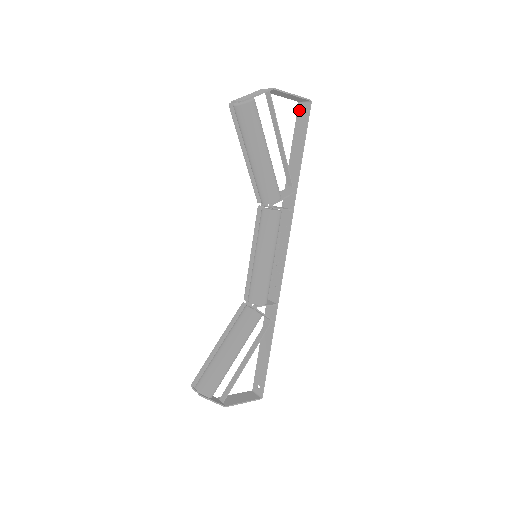
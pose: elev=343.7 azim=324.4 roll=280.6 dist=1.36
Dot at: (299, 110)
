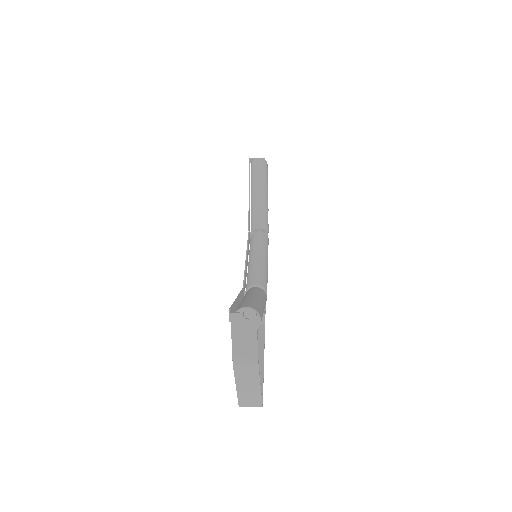
Dot at: occluded
